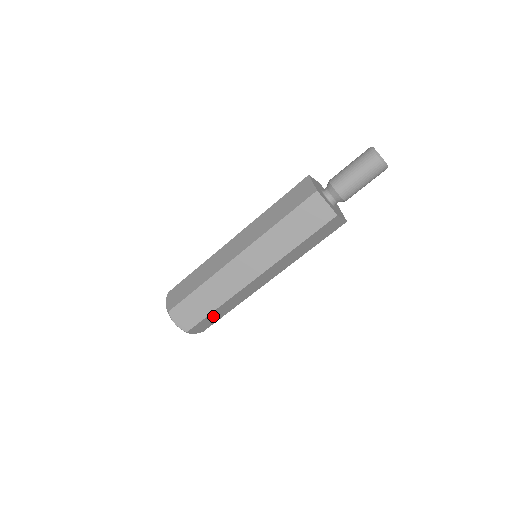
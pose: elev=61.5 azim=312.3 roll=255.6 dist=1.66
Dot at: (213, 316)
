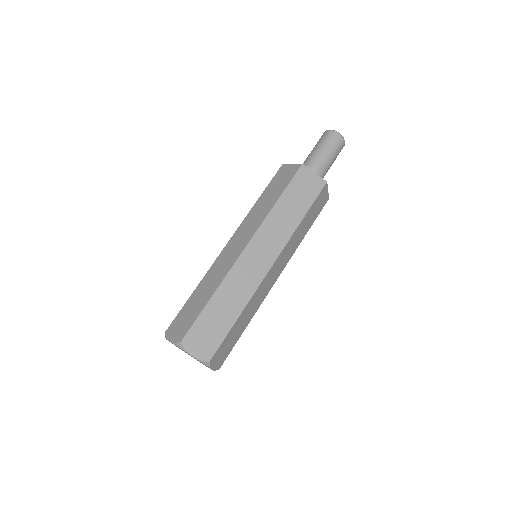
Dot at: (232, 334)
